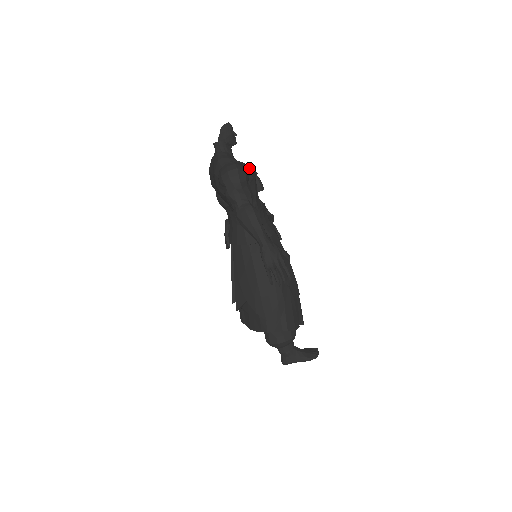
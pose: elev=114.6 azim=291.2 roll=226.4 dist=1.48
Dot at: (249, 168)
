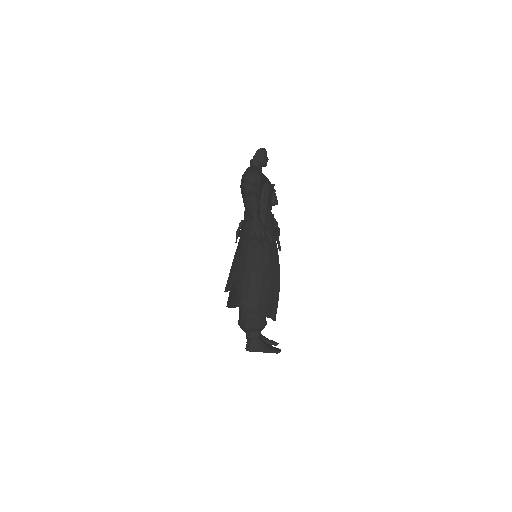
Dot at: (268, 180)
